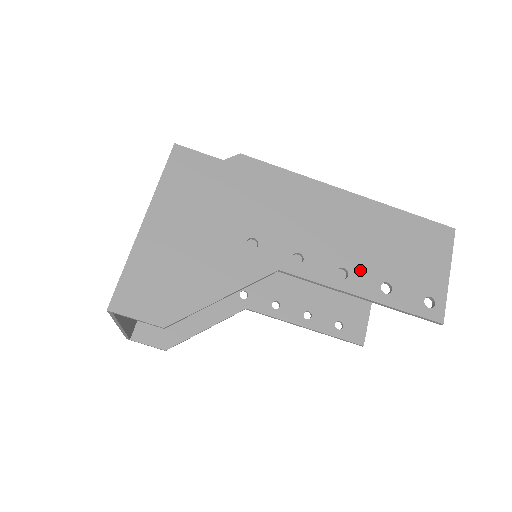
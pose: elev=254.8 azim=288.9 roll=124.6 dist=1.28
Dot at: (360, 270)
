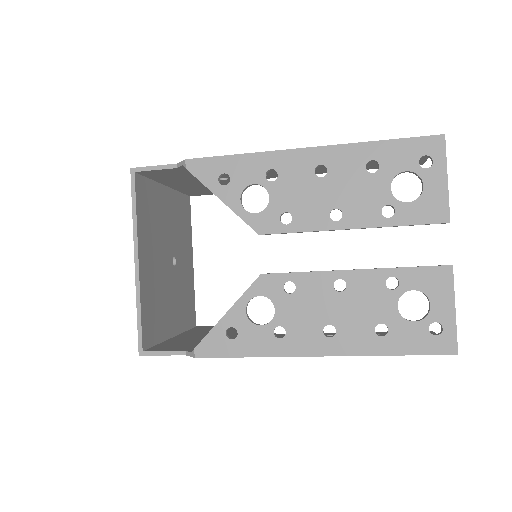
Dot at: occluded
